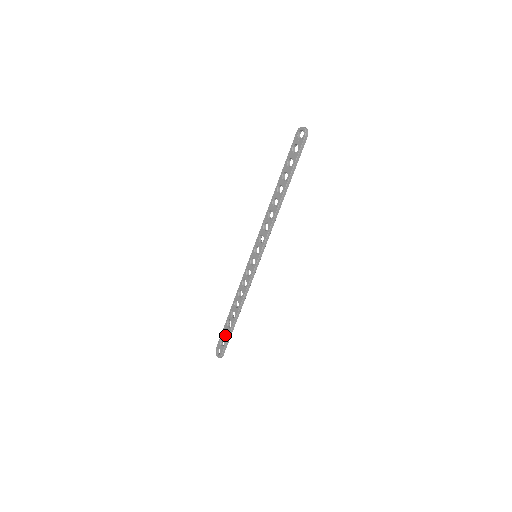
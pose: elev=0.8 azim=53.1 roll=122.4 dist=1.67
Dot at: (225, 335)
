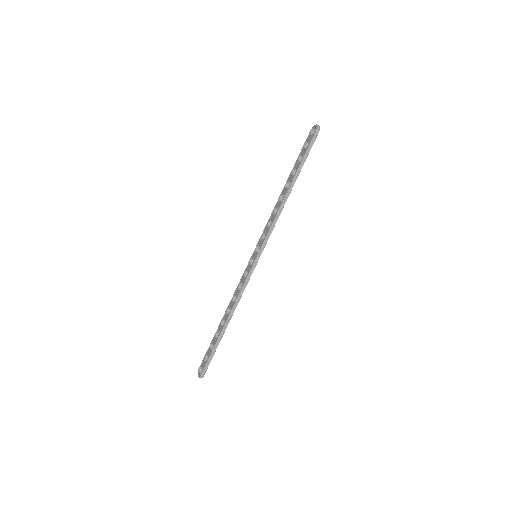
Dot at: occluded
